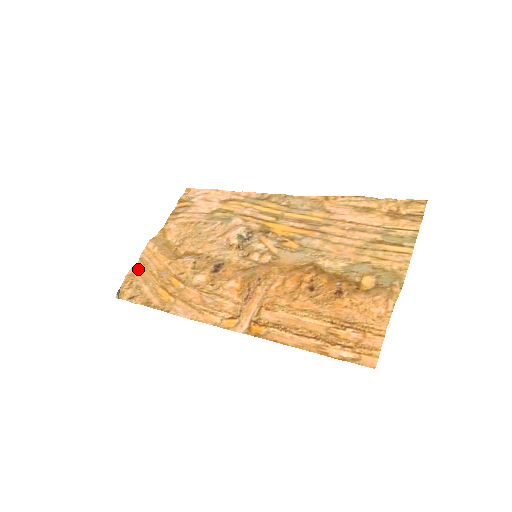
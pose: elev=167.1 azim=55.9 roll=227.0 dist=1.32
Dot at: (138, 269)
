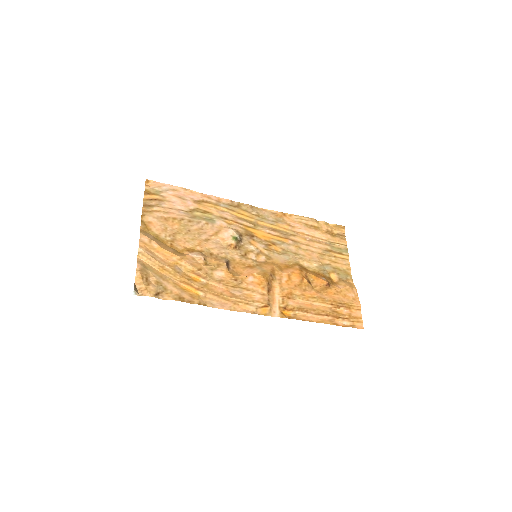
Dot at: (144, 264)
